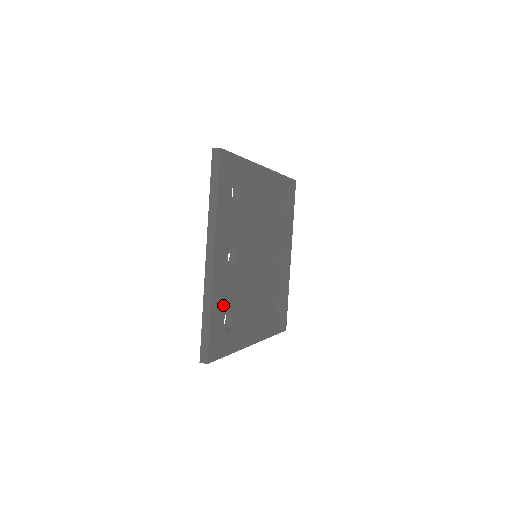
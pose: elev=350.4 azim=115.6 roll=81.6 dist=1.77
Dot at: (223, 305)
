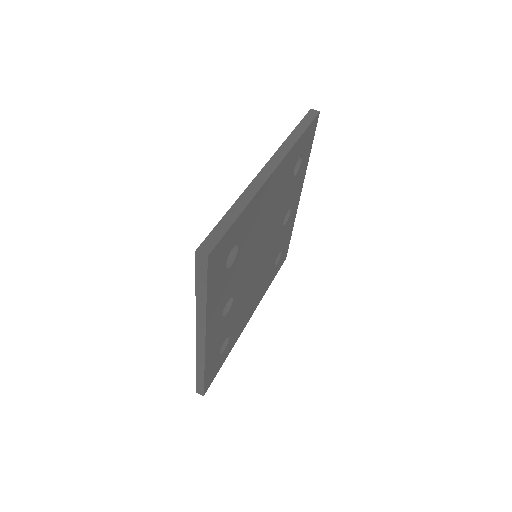
Dot at: (217, 348)
